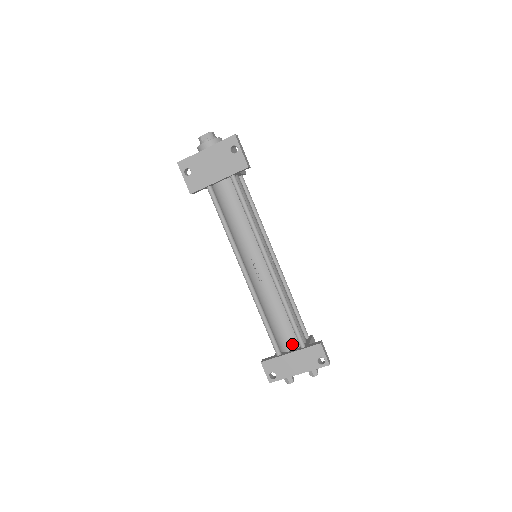
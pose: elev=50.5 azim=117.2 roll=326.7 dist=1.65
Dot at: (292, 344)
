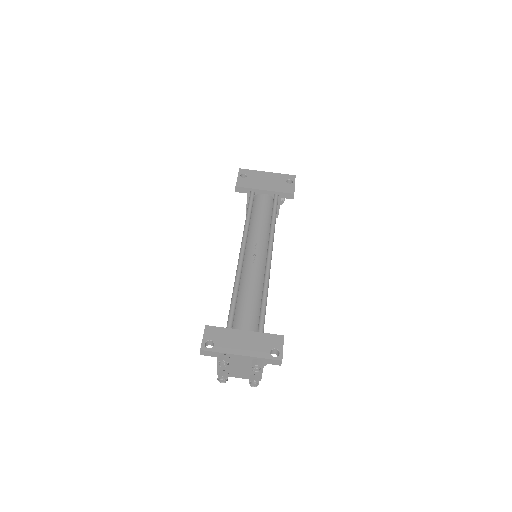
Dot at: (250, 328)
